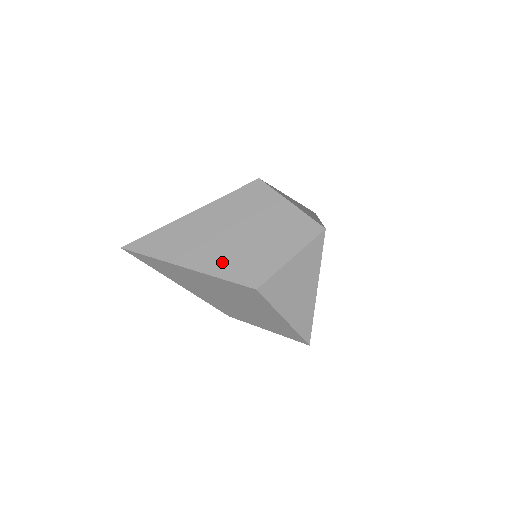
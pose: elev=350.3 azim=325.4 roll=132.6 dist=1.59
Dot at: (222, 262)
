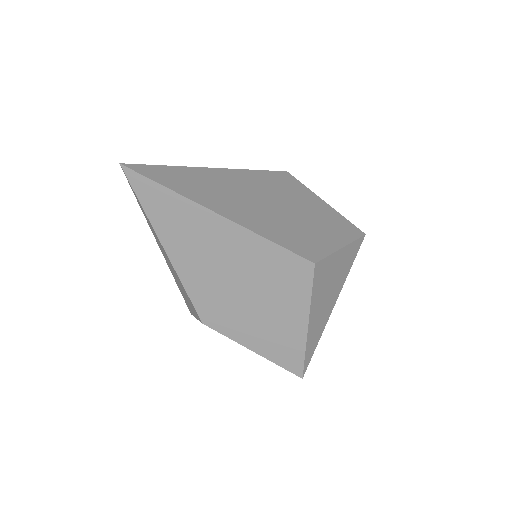
Dot at: (267, 225)
